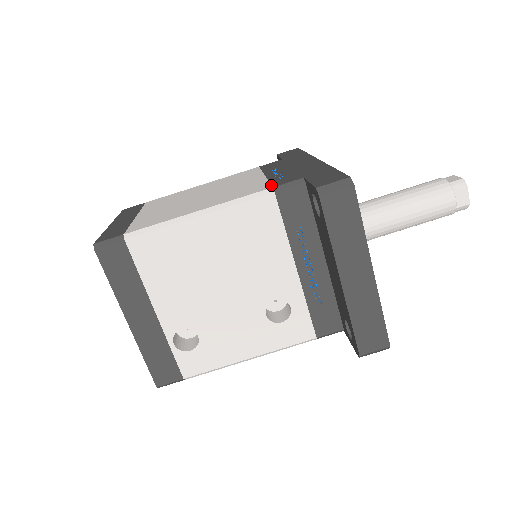
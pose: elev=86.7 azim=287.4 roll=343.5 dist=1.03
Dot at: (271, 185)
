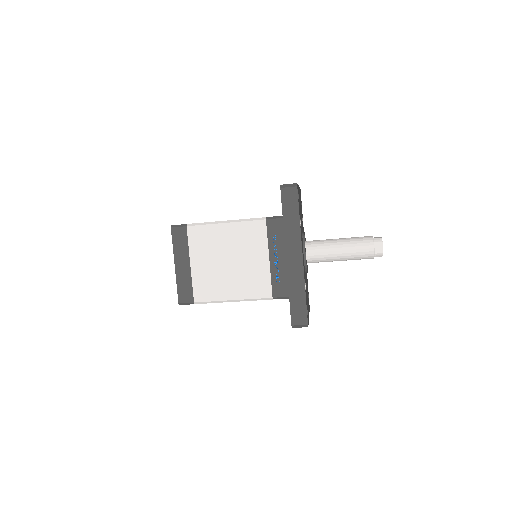
Dot at: (272, 292)
